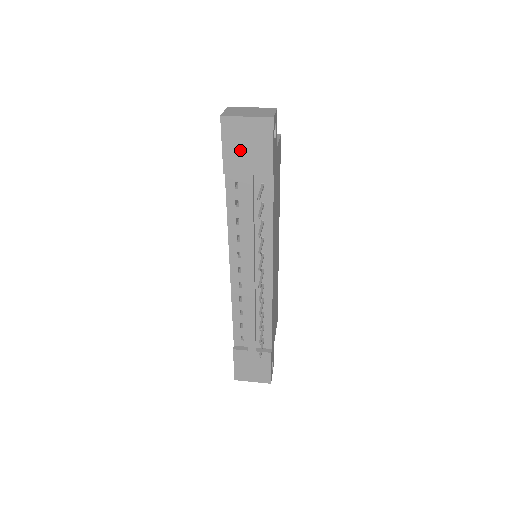
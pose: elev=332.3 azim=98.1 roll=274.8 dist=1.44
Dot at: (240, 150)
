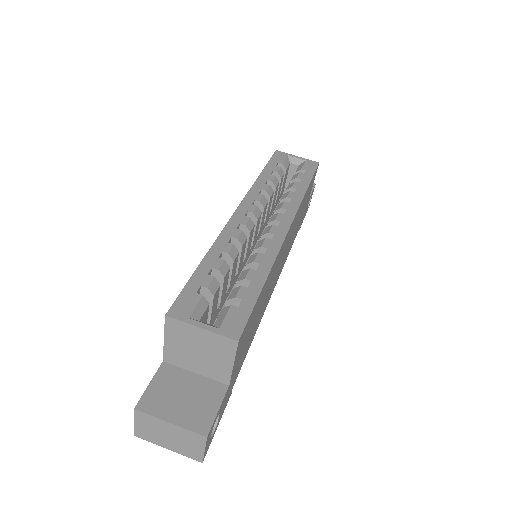
Dot at: occluded
